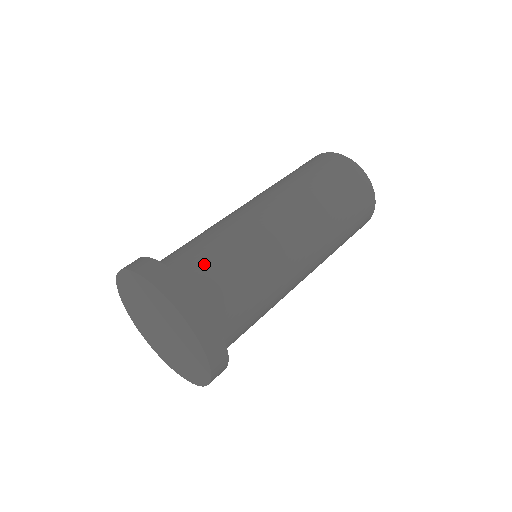
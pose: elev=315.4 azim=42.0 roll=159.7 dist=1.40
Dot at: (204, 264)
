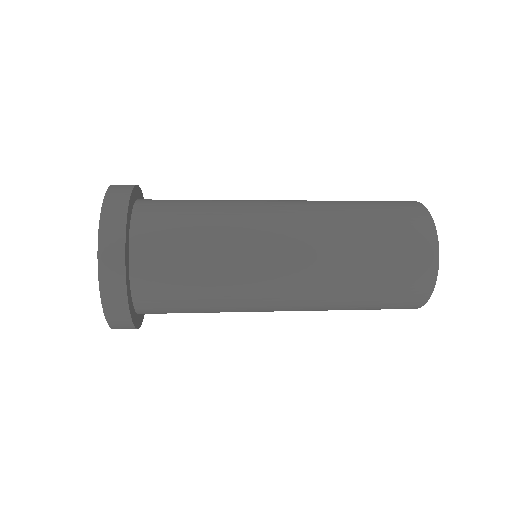
Dot at: (169, 215)
